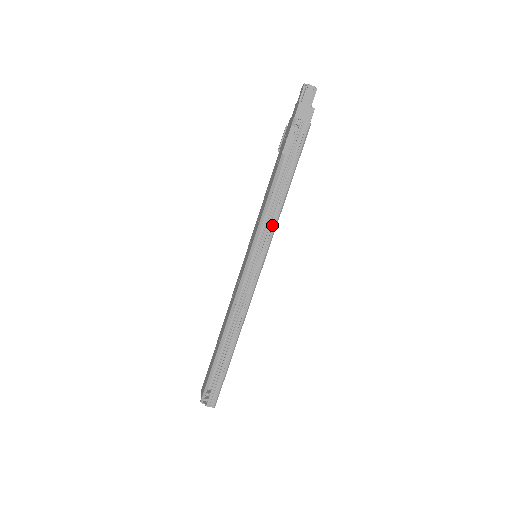
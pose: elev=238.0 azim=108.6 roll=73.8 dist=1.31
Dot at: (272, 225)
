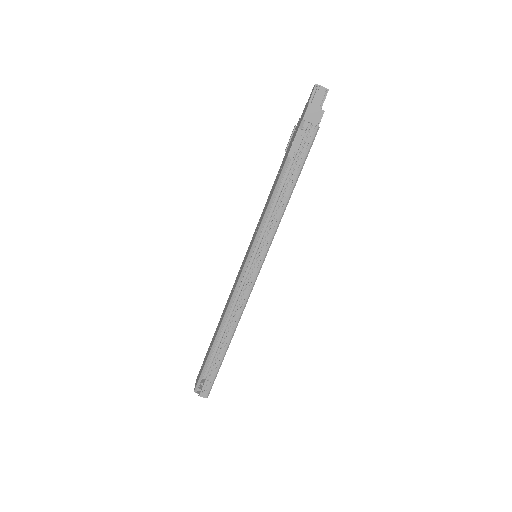
Dot at: (273, 228)
